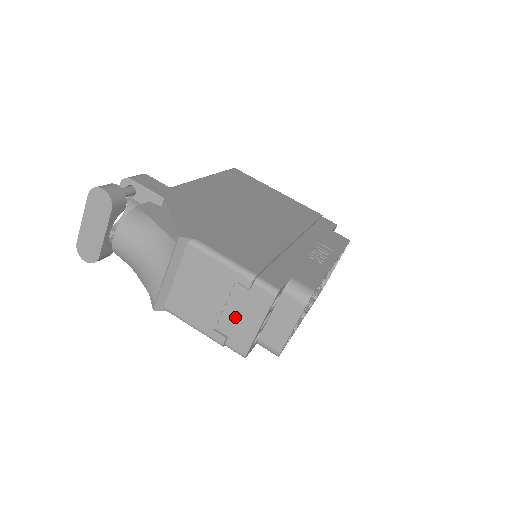
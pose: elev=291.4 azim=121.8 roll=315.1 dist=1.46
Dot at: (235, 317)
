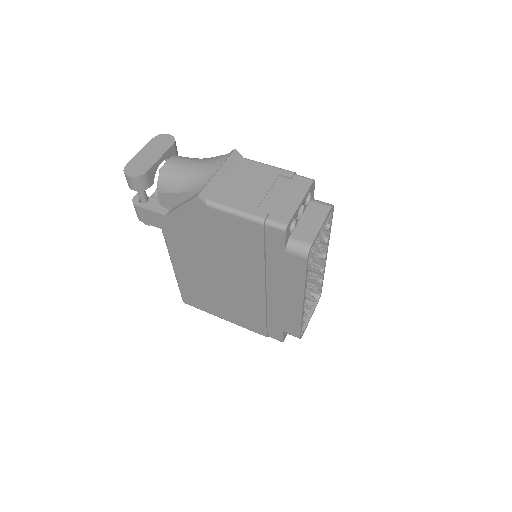
Dot at: (278, 198)
